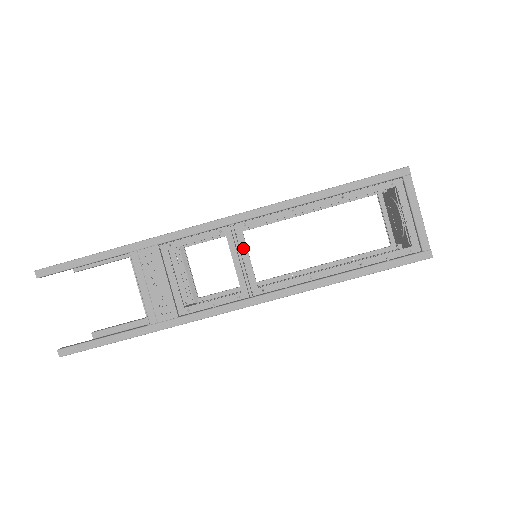
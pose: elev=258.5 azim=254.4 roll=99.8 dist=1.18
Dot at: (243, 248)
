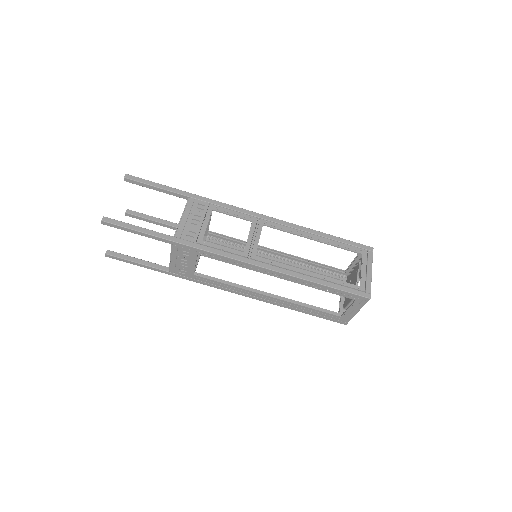
Dot at: (259, 232)
